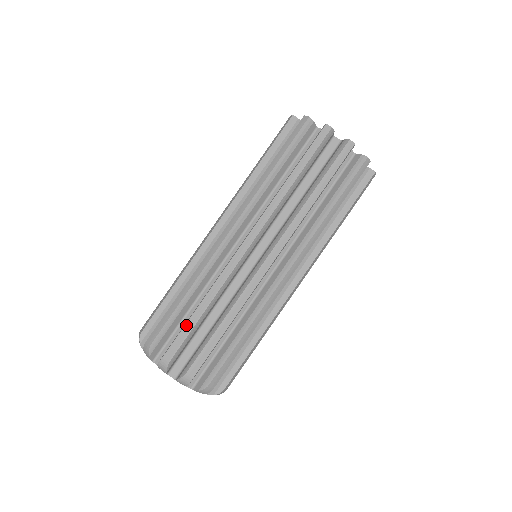
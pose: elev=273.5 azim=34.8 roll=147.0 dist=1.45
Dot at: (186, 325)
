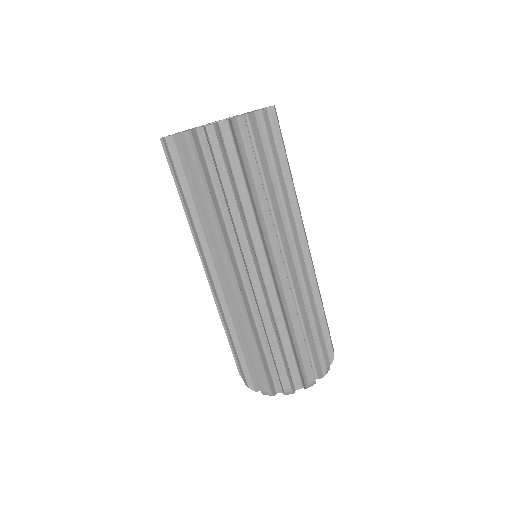
Dot at: (235, 355)
